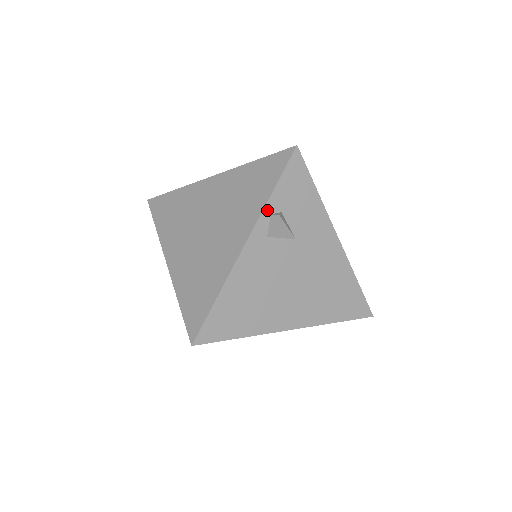
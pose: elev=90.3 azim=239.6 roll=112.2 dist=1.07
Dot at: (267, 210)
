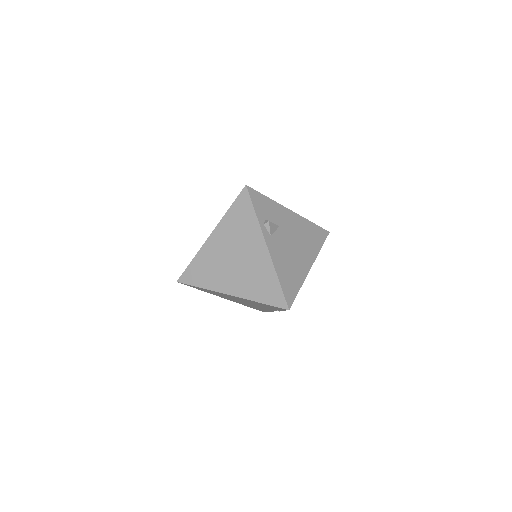
Dot at: (261, 224)
